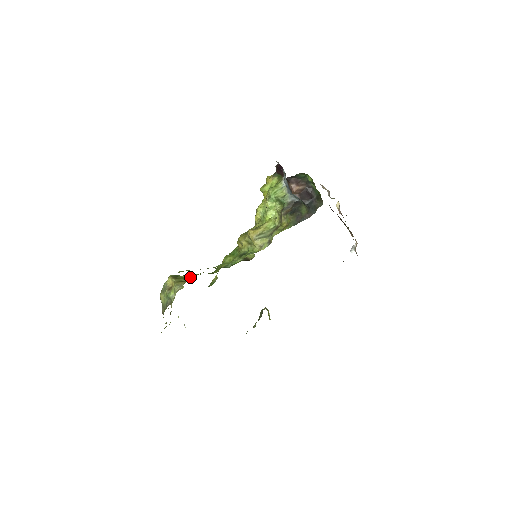
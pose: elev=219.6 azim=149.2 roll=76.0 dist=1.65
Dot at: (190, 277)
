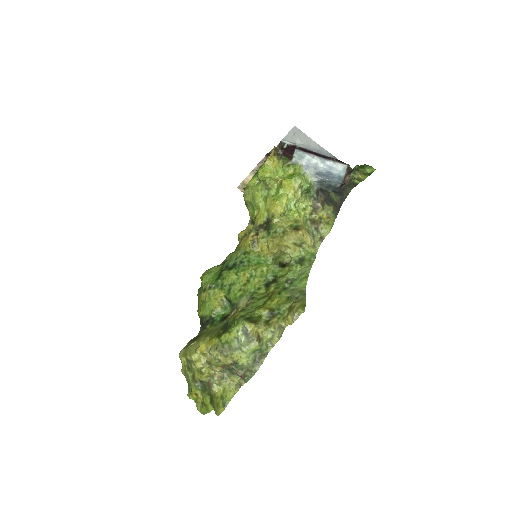
Dot at: (275, 311)
